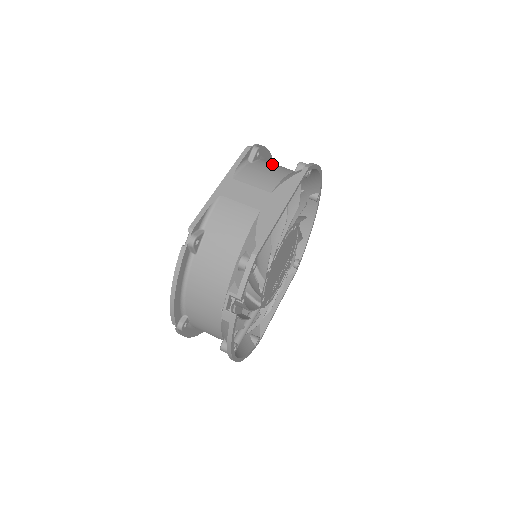
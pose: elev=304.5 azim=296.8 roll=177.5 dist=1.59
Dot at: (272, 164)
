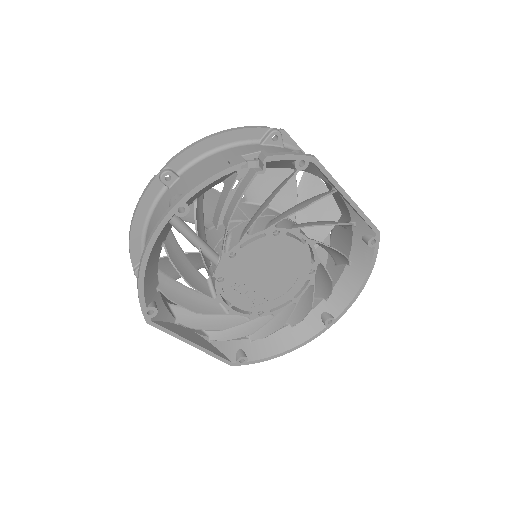
Dot at: occluded
